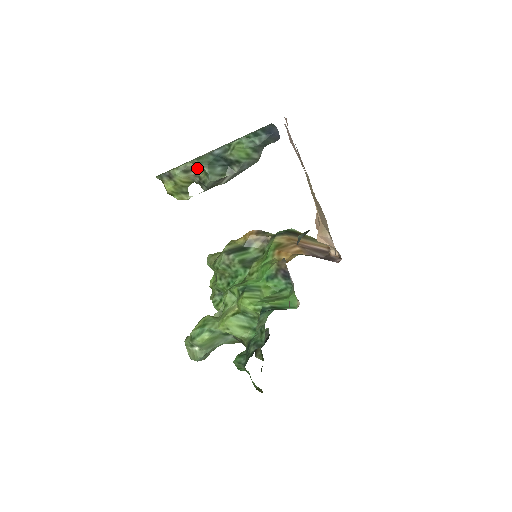
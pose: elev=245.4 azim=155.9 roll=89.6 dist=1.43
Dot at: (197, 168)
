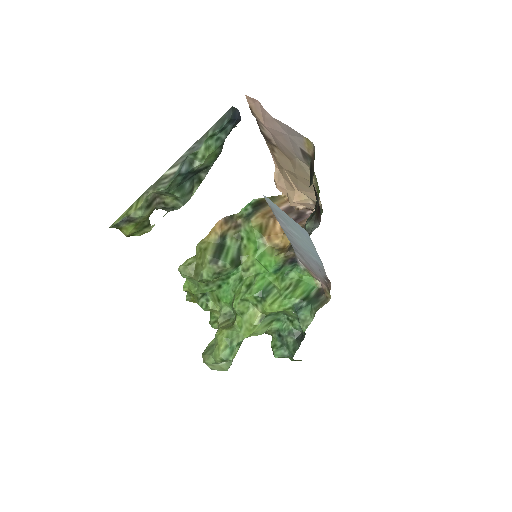
Dot at: (159, 194)
